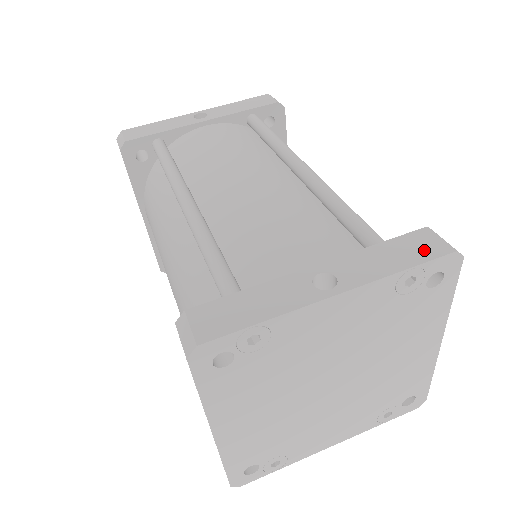
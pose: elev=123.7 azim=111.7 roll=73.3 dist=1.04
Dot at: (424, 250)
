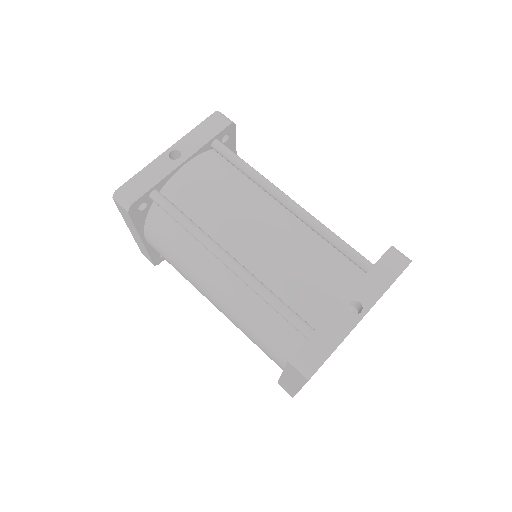
Dot at: (395, 267)
